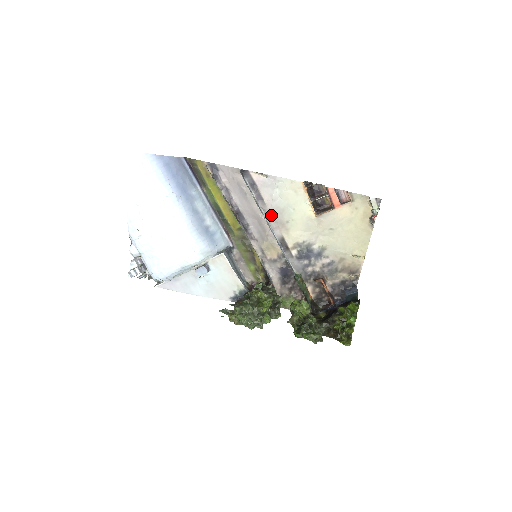
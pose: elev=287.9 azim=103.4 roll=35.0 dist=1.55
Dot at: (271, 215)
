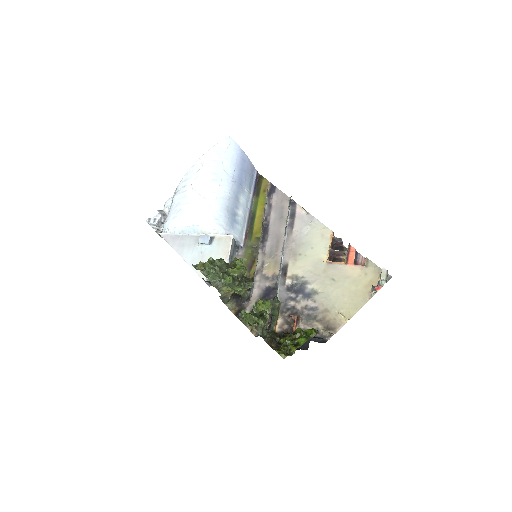
Dot at: (291, 242)
